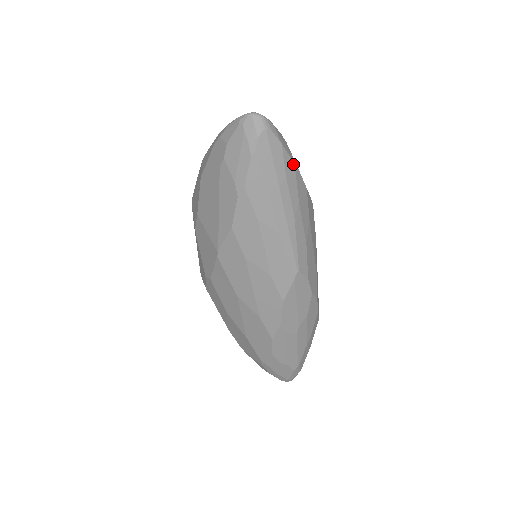
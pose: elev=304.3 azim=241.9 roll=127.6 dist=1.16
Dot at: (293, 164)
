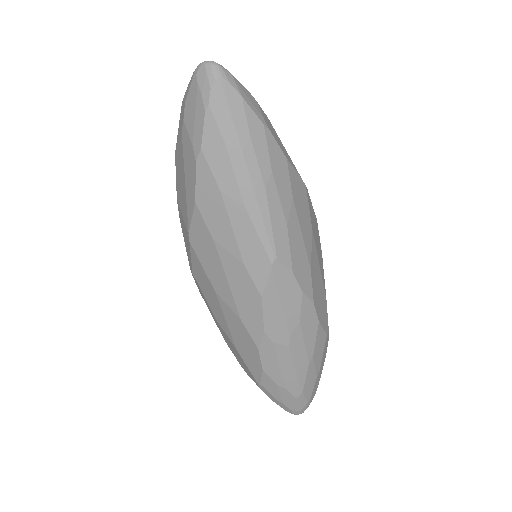
Dot at: (261, 124)
